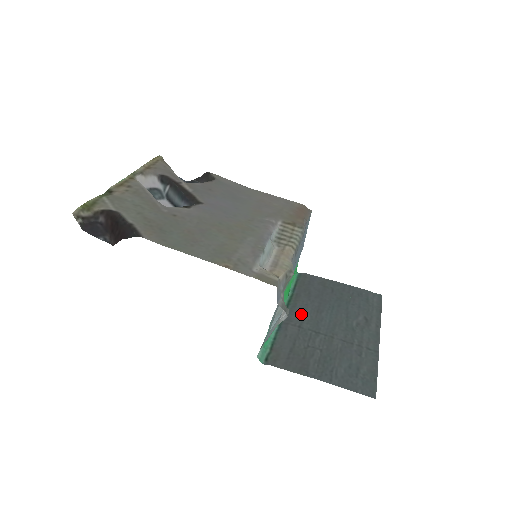
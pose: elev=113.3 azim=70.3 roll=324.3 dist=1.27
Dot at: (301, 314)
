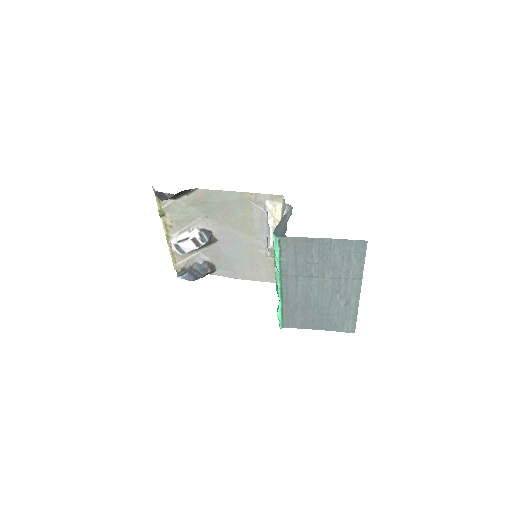
Dot at: (294, 287)
